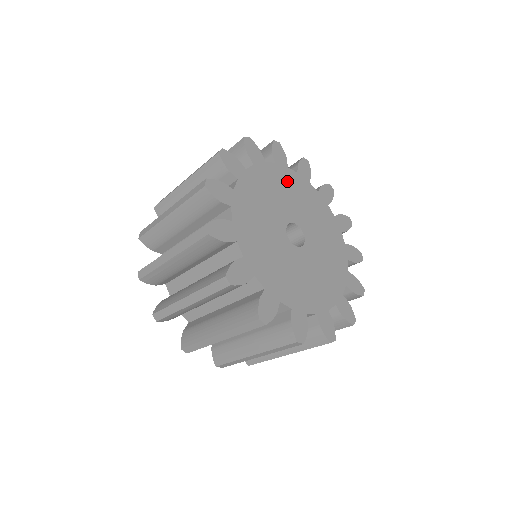
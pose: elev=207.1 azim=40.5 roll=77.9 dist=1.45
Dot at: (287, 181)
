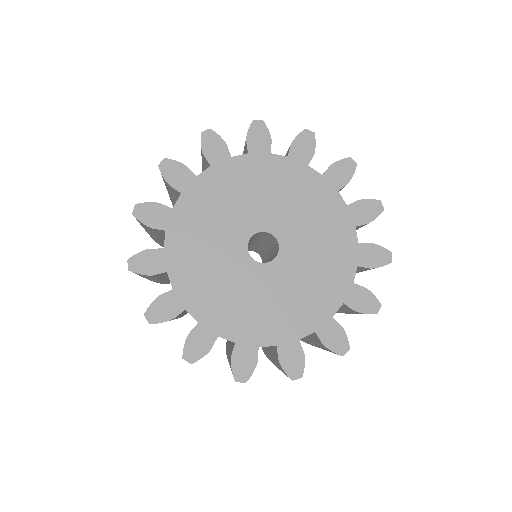
Dot at: (265, 174)
